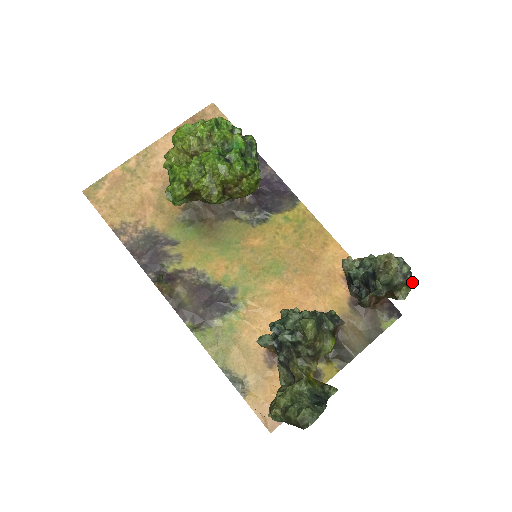
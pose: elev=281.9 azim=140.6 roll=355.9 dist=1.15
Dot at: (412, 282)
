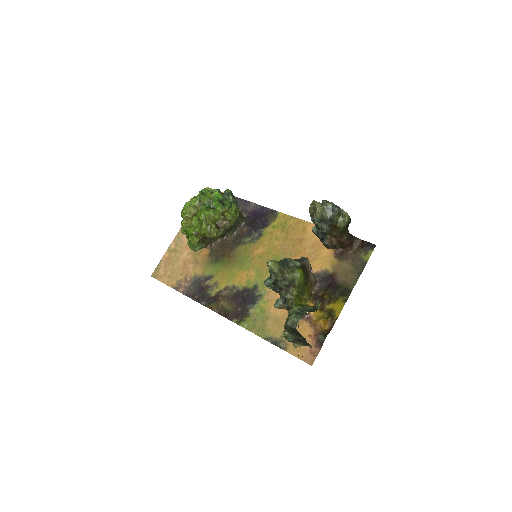
Dot at: (344, 212)
